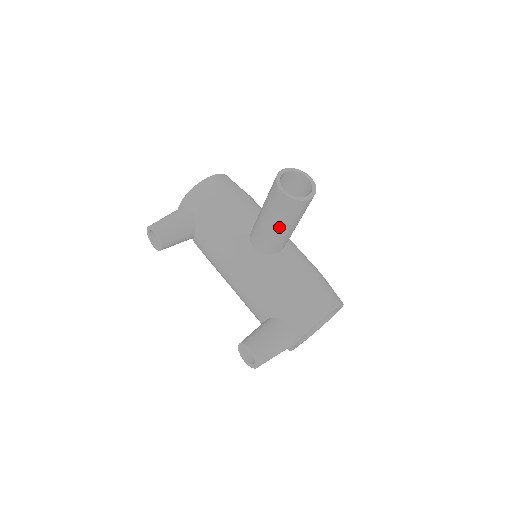
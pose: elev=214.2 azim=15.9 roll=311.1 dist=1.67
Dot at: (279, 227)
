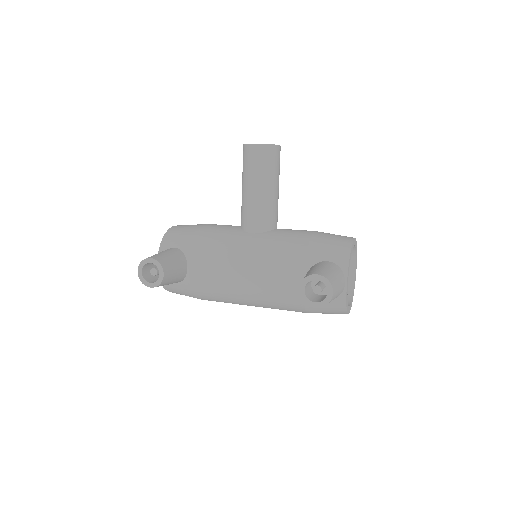
Dot at: (267, 186)
